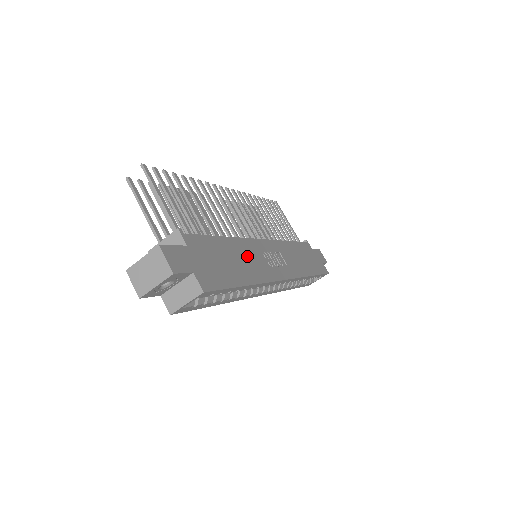
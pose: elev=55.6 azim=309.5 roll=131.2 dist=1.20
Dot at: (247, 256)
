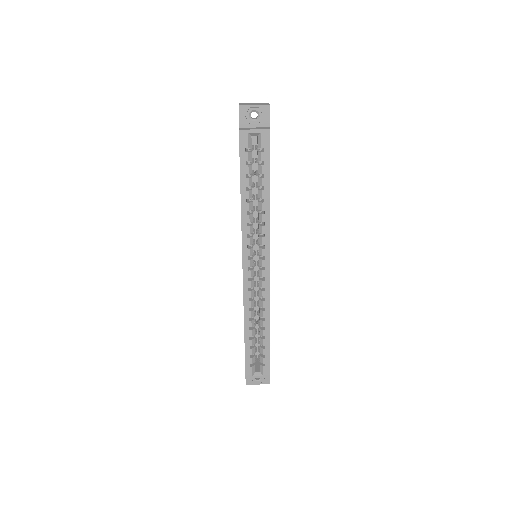
Dot at: occluded
